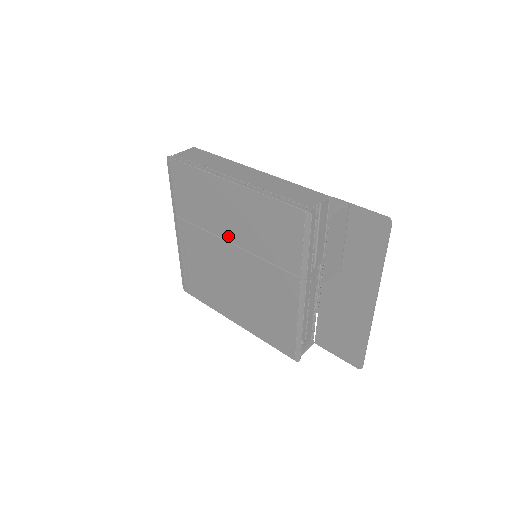
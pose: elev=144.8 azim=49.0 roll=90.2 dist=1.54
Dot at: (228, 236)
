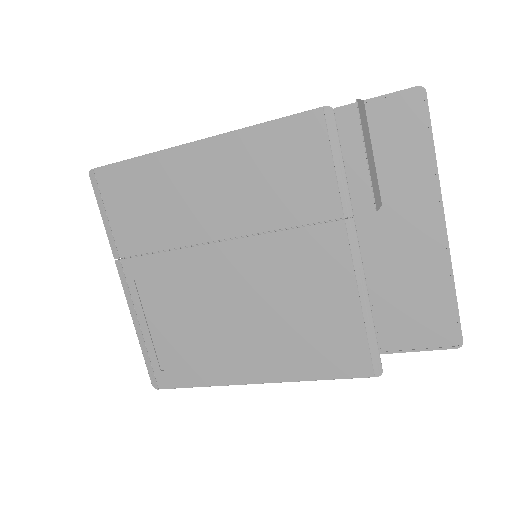
Dot at: (212, 232)
